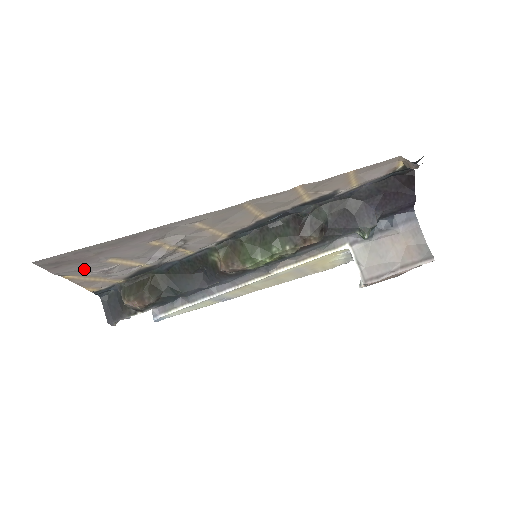
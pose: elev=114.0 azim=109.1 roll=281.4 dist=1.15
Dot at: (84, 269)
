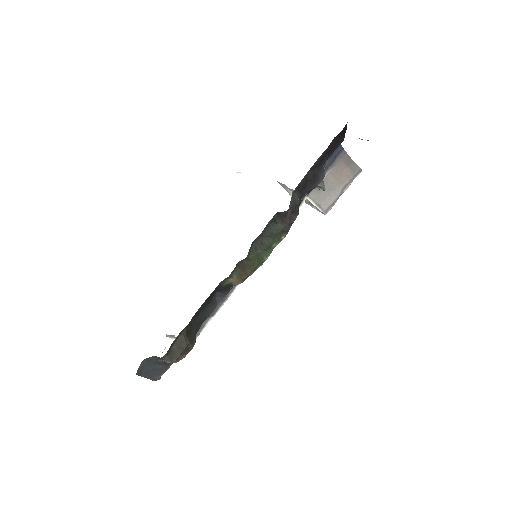
Dot at: occluded
